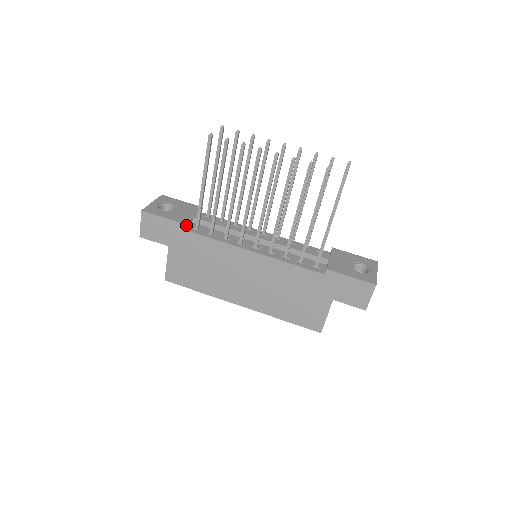
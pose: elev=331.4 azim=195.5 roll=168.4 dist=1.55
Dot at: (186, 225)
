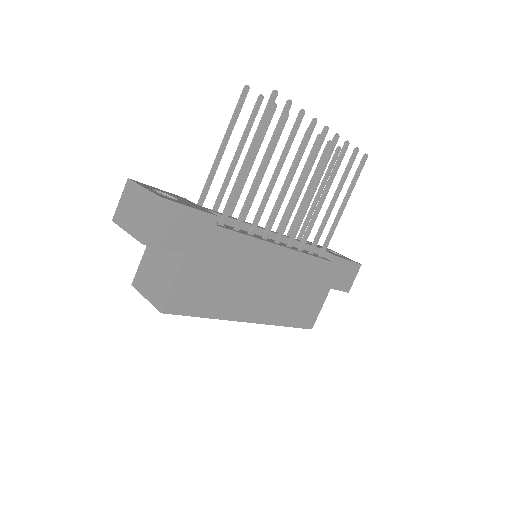
Dot at: (215, 218)
